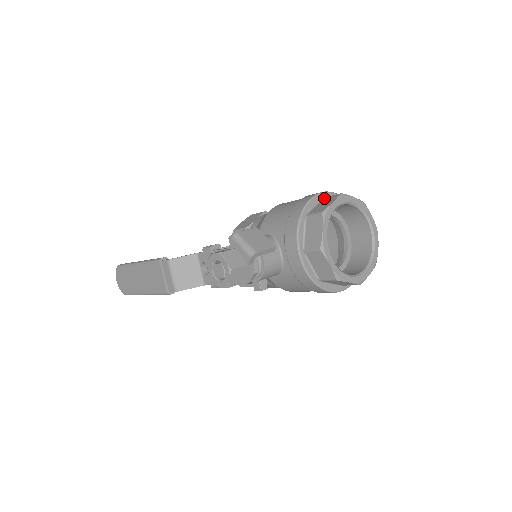
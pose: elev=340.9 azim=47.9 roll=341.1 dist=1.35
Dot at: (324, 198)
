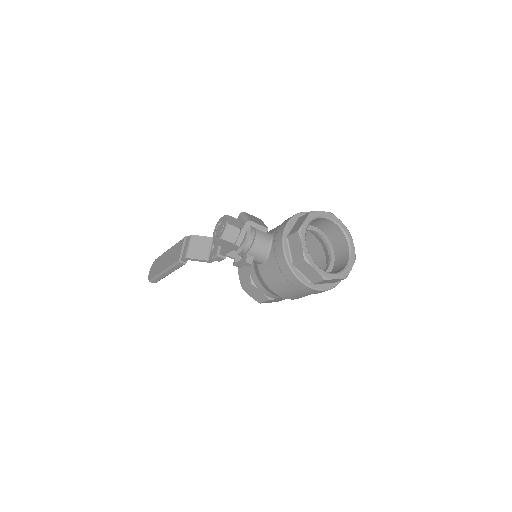
Dot at: occluded
